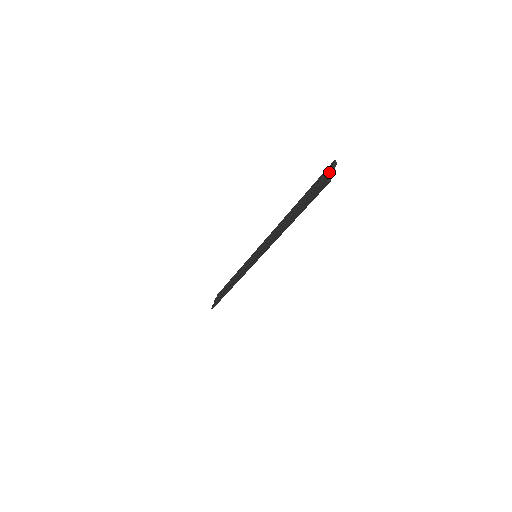
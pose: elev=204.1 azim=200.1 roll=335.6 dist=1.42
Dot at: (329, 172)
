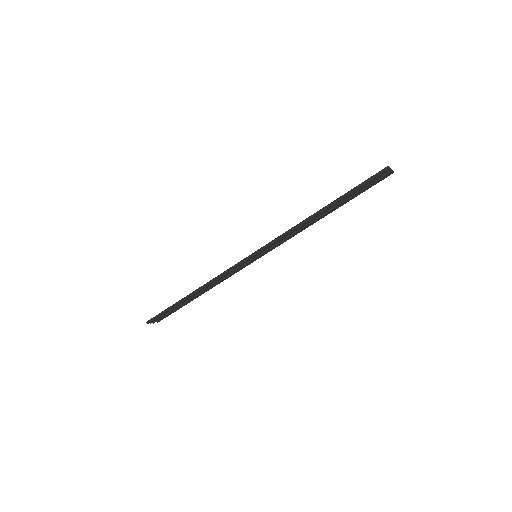
Dot at: (388, 170)
